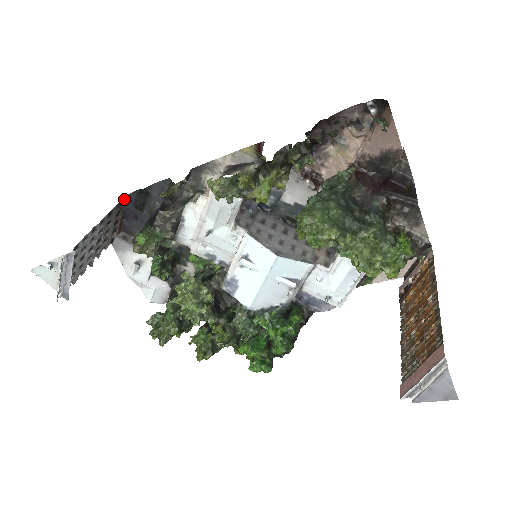
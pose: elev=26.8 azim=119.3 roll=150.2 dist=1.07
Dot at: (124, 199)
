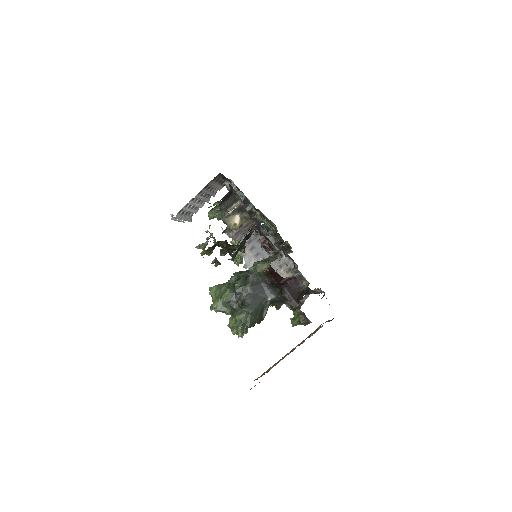
Dot at: (218, 175)
